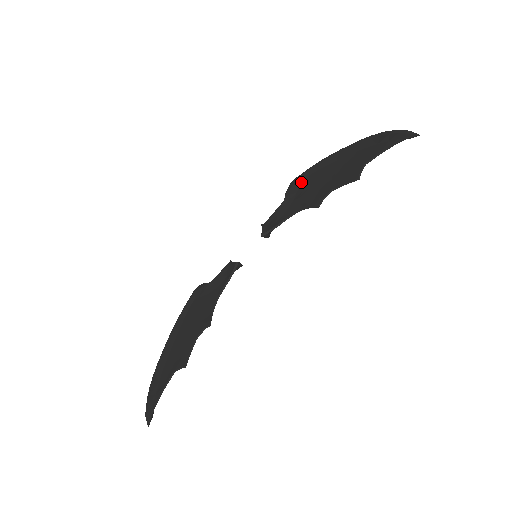
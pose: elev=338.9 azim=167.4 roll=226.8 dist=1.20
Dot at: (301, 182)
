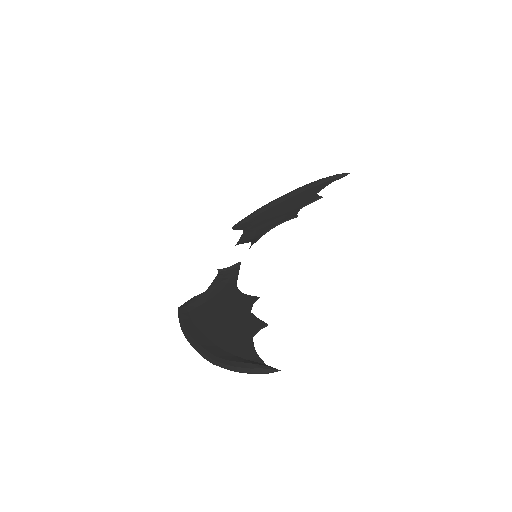
Dot at: (249, 222)
